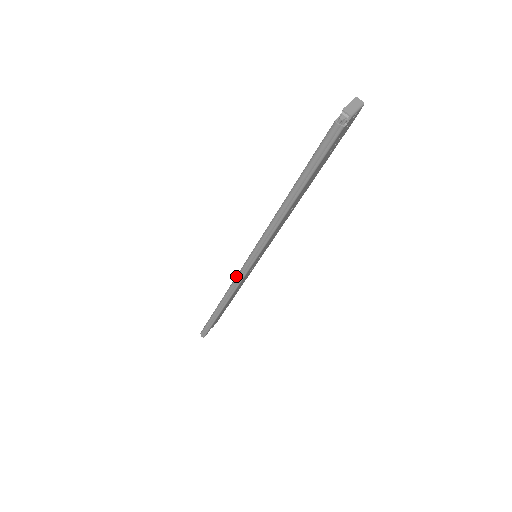
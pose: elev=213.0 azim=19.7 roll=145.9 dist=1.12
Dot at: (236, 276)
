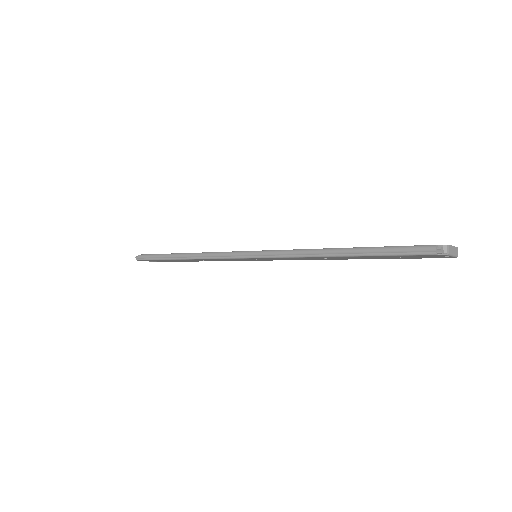
Dot at: occluded
